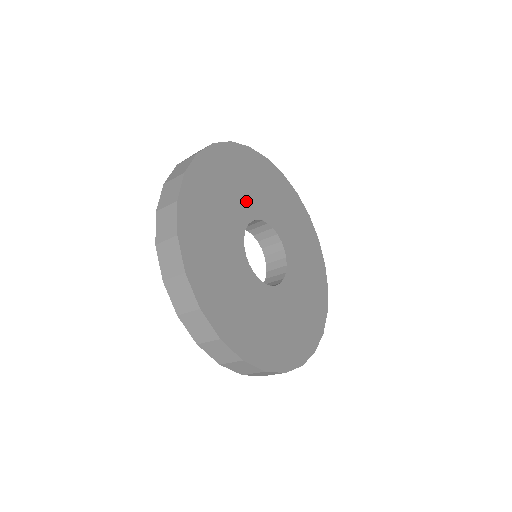
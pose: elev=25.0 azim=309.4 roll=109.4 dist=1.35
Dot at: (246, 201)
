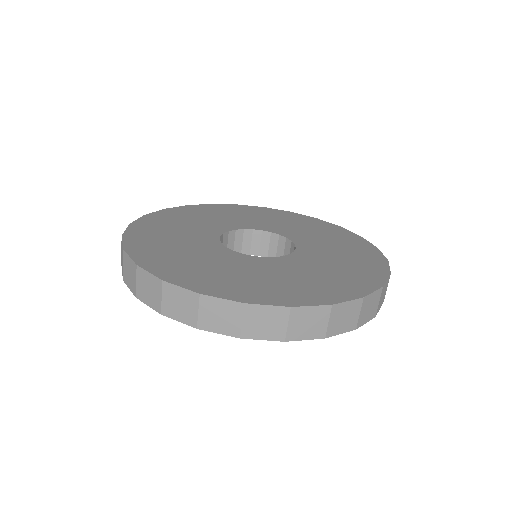
Dot at: (216, 224)
